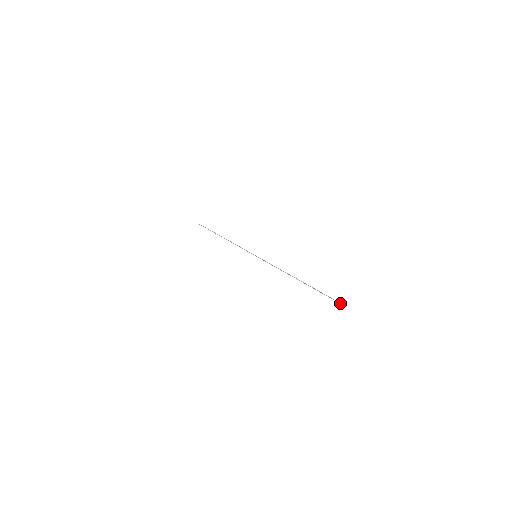
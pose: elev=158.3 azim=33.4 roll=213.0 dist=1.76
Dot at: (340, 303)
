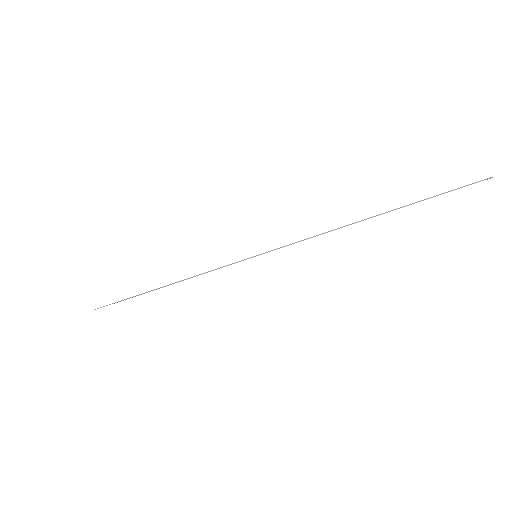
Dot at: (481, 180)
